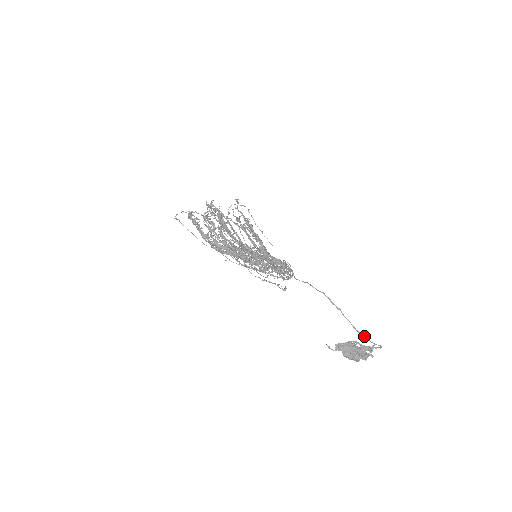
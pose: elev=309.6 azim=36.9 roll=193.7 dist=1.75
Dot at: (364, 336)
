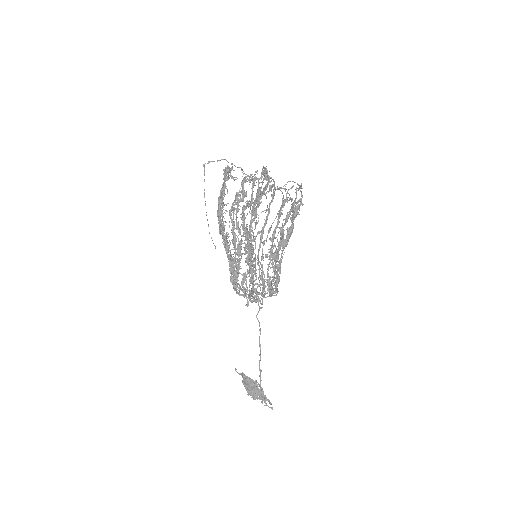
Dot at: (263, 396)
